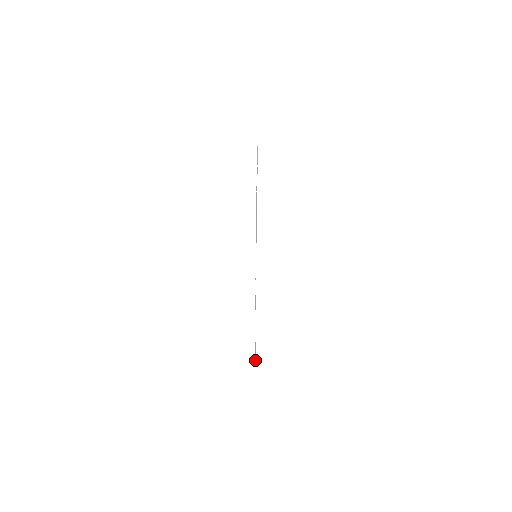
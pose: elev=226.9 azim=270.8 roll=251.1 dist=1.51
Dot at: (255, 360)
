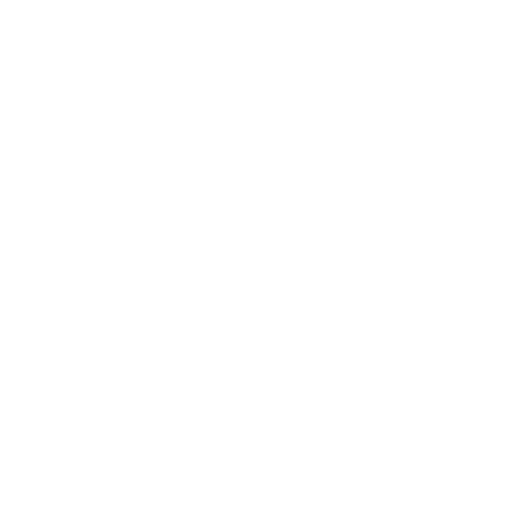
Dot at: occluded
